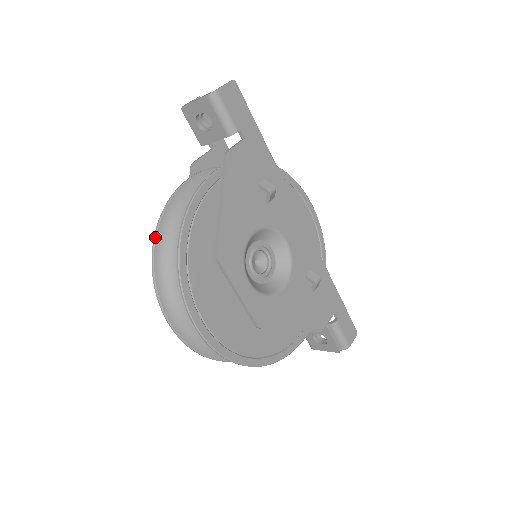
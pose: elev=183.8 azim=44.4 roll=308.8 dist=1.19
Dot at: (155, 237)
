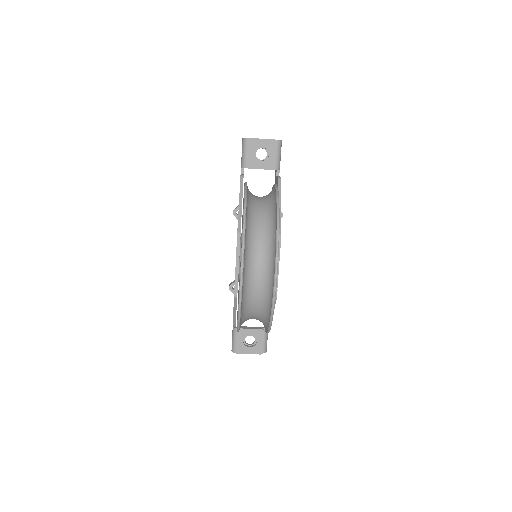
Dot at: (246, 206)
